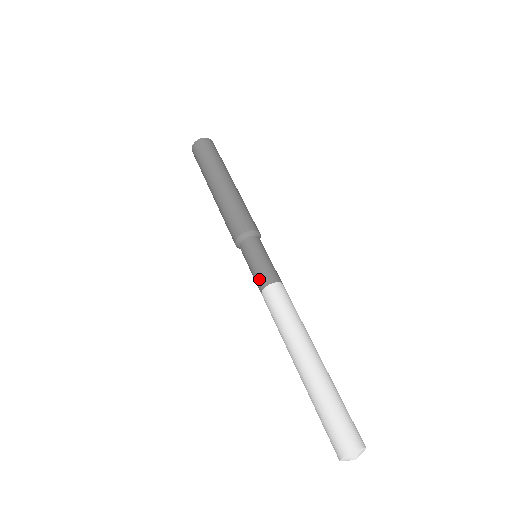
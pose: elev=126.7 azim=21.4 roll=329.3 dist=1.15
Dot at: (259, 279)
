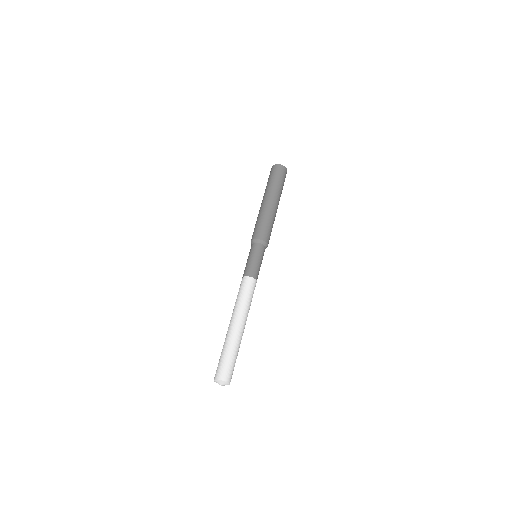
Dot at: (248, 269)
